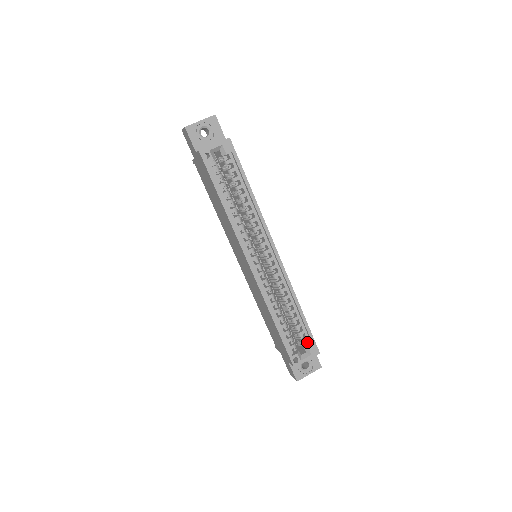
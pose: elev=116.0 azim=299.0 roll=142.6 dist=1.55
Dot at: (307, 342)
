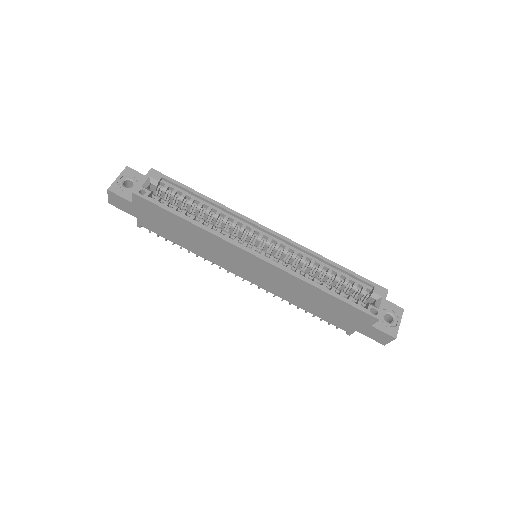
Dot at: (368, 291)
